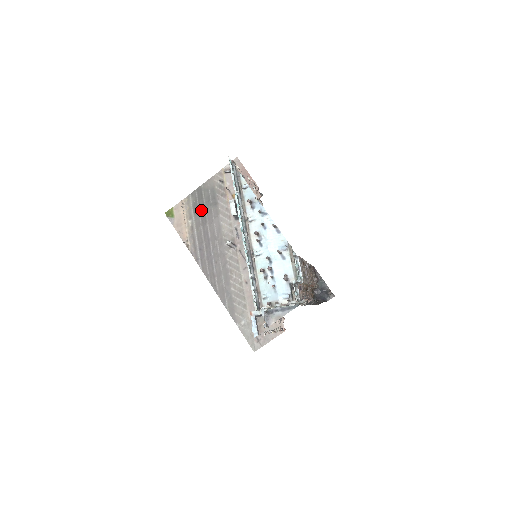
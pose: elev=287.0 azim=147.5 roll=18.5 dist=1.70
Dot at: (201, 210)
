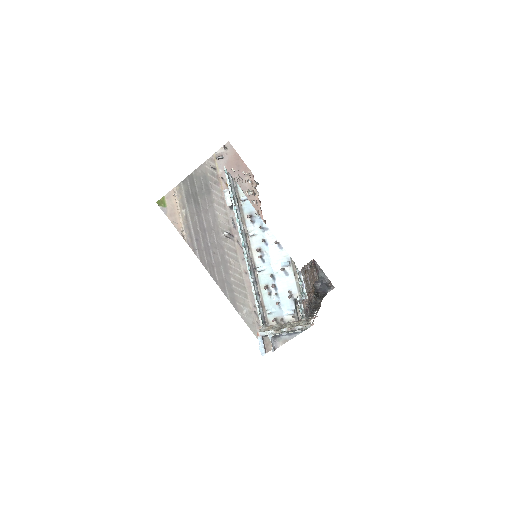
Dot at: (194, 199)
